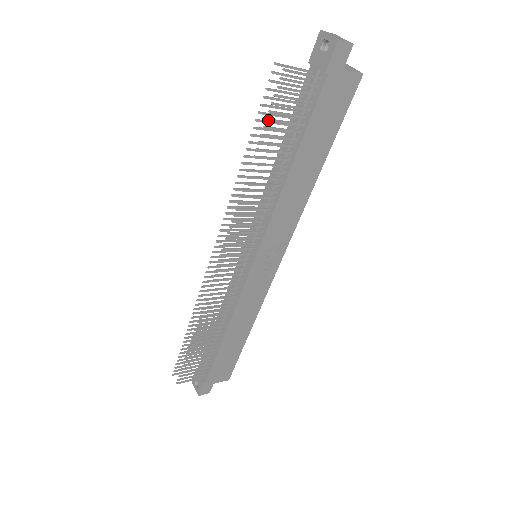
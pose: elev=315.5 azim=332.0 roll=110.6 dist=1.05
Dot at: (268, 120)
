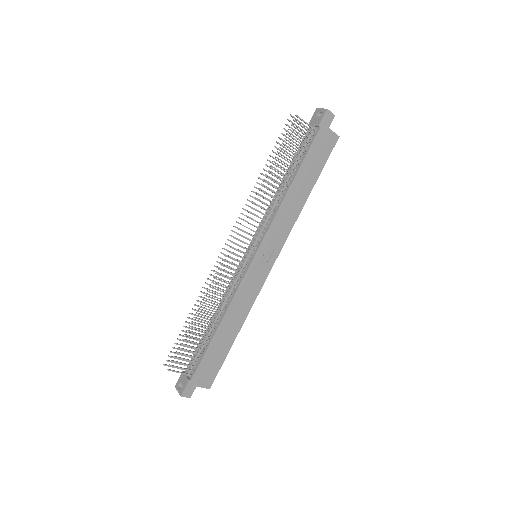
Dot at: (283, 144)
